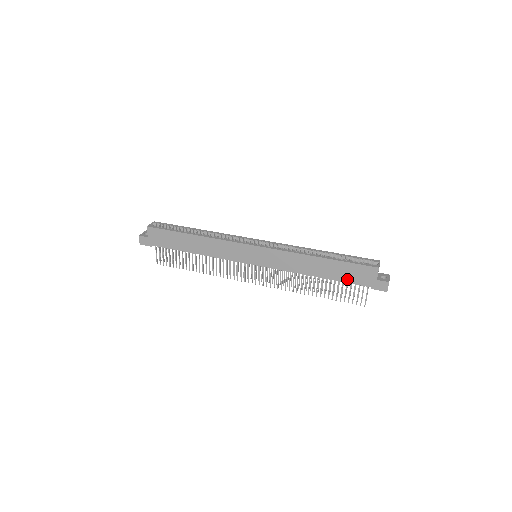
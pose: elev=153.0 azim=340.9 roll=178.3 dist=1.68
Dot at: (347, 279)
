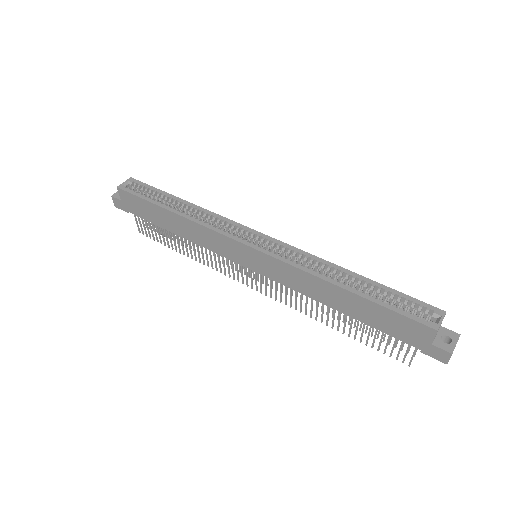
Dot at: (383, 328)
